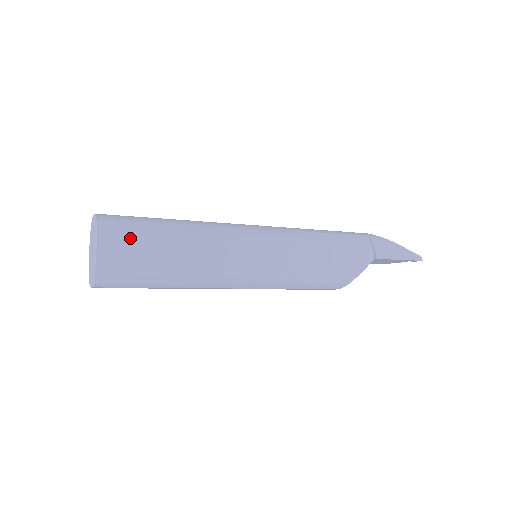
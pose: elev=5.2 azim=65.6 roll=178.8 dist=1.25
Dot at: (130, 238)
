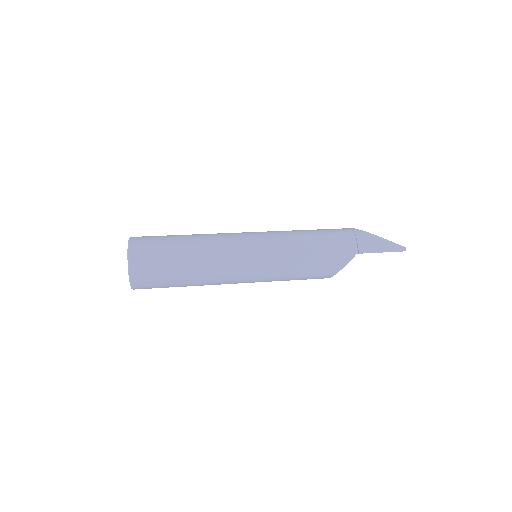
Dot at: (151, 257)
